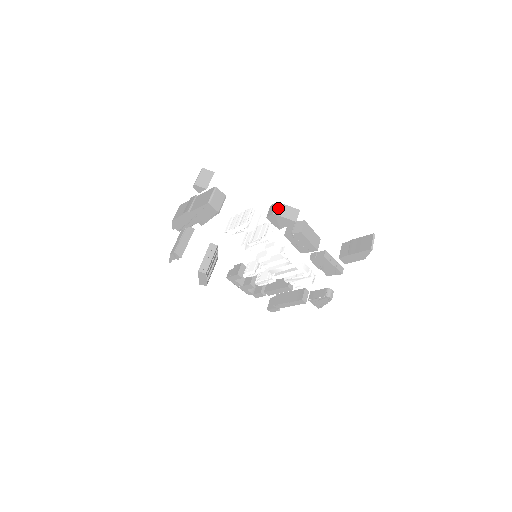
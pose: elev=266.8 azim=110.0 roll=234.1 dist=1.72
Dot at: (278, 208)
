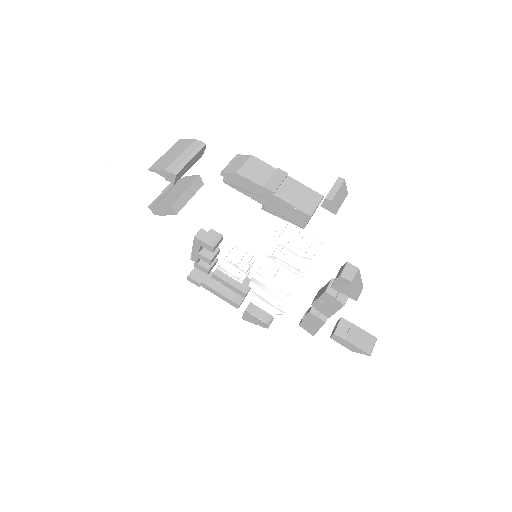
Dot at: (356, 277)
